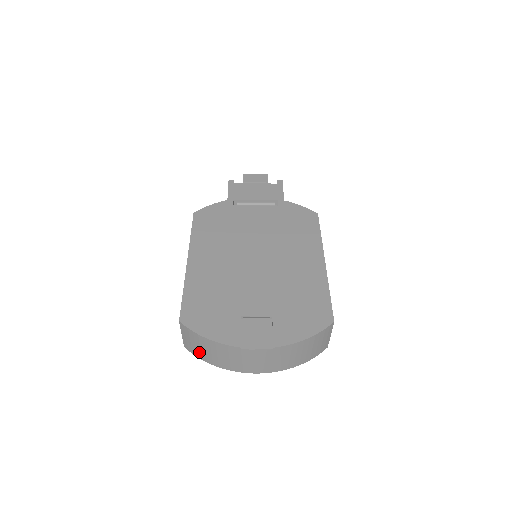
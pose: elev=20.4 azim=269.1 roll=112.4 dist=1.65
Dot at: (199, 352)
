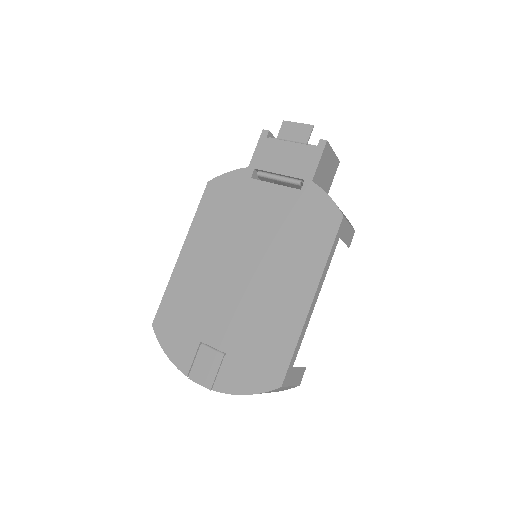
Dot at: occluded
